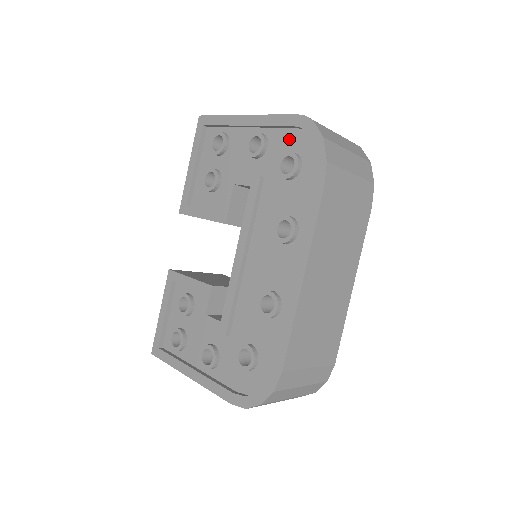
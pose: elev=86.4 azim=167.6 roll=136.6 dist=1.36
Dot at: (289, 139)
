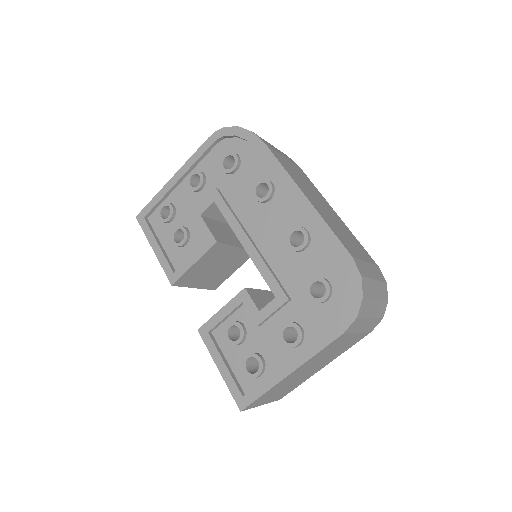
Dot at: (216, 155)
